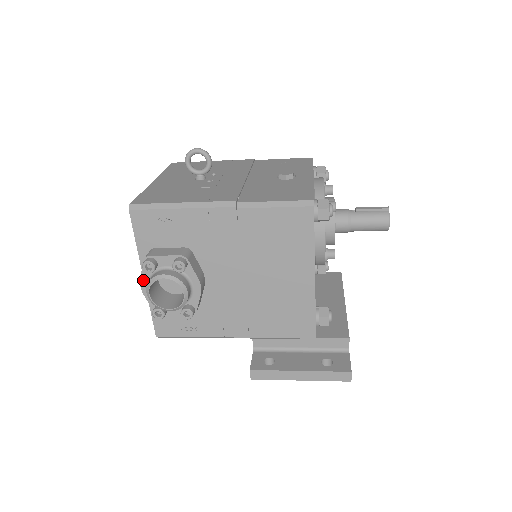
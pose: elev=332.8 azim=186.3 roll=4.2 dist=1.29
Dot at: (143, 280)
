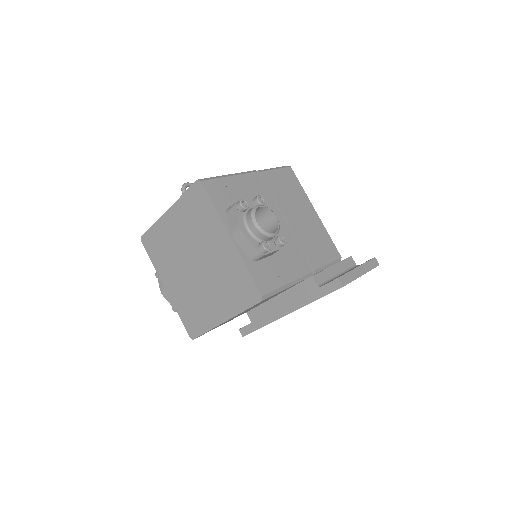
Dot at: (241, 224)
